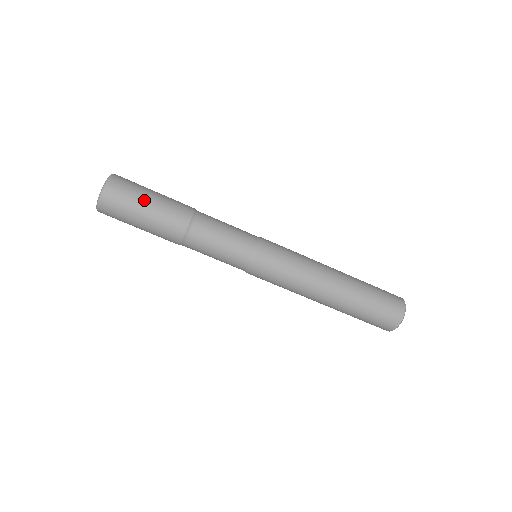
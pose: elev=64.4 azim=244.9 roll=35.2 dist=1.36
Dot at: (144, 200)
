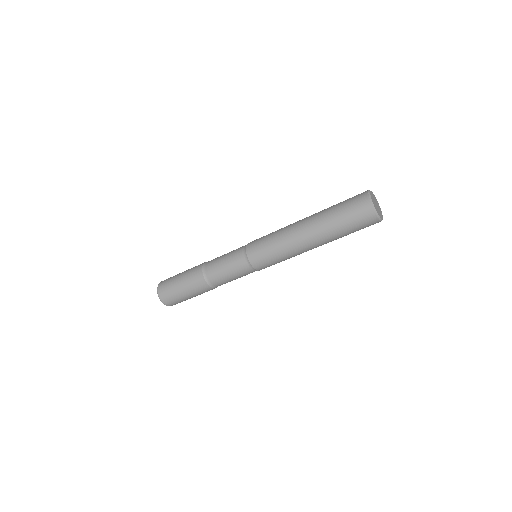
Dot at: (183, 296)
